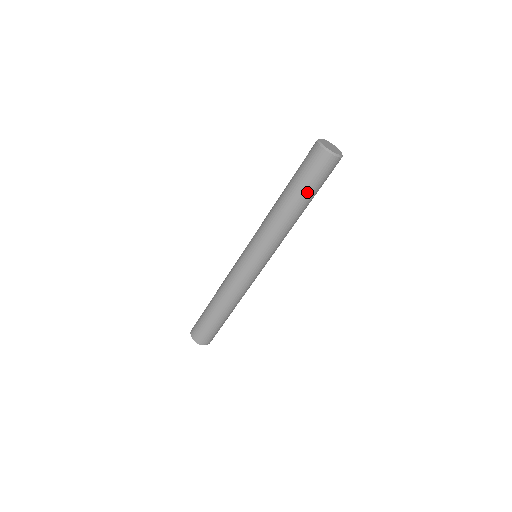
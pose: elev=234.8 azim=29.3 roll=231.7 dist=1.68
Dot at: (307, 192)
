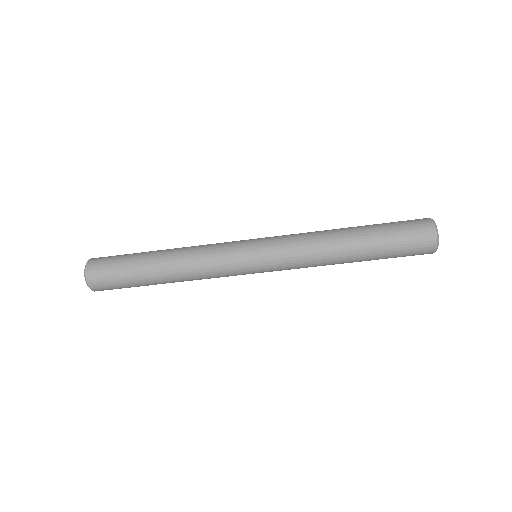
Dot at: (380, 253)
